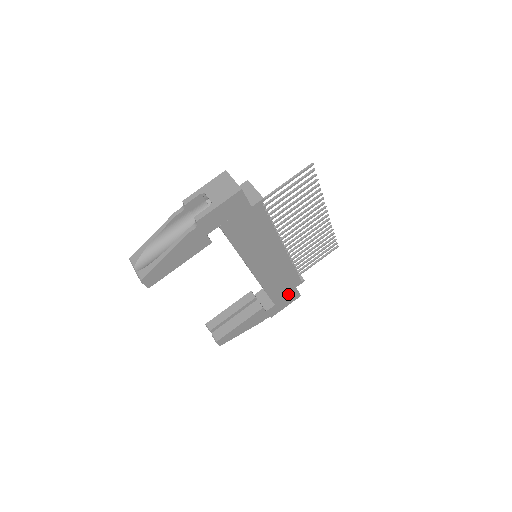
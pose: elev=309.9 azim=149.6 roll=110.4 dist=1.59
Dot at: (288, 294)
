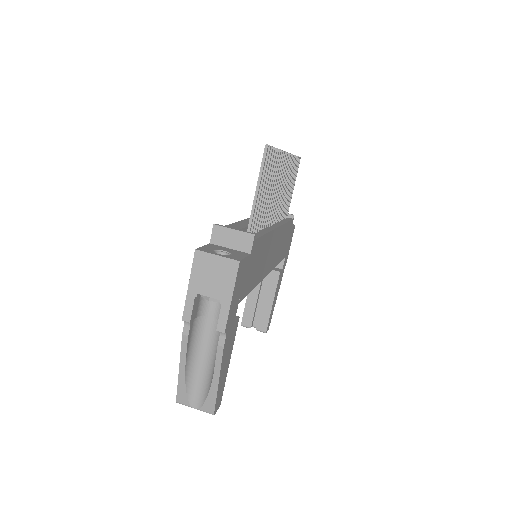
Dot at: (289, 239)
